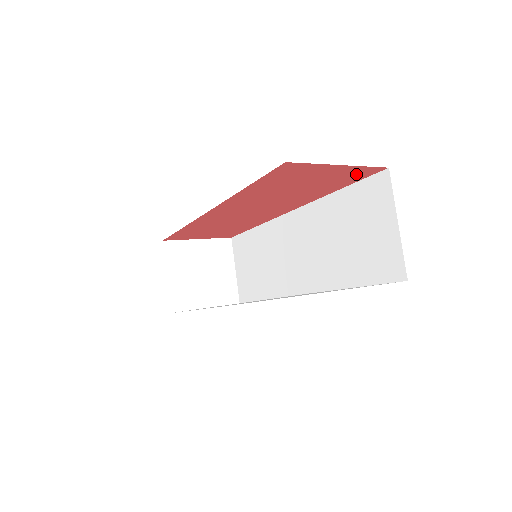
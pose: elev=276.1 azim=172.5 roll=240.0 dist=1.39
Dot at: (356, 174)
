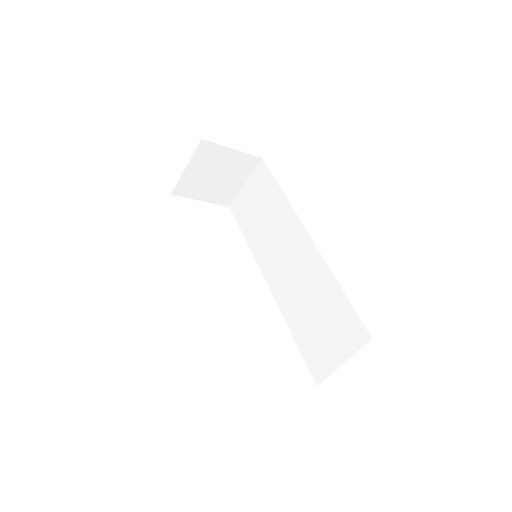
Dot at: occluded
